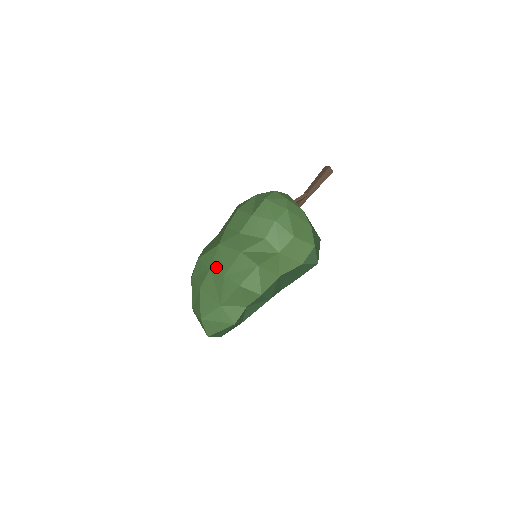
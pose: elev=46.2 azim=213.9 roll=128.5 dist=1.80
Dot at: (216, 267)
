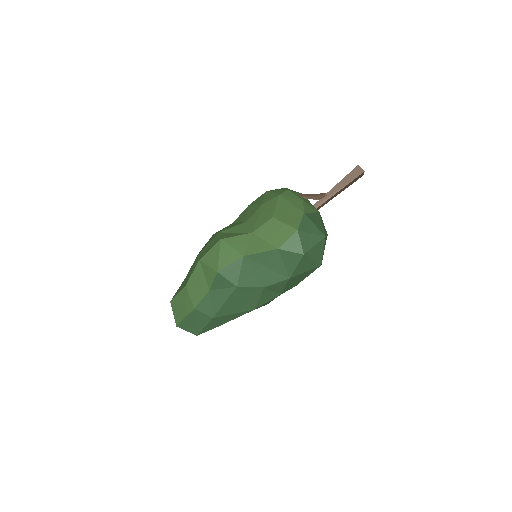
Dot at: occluded
